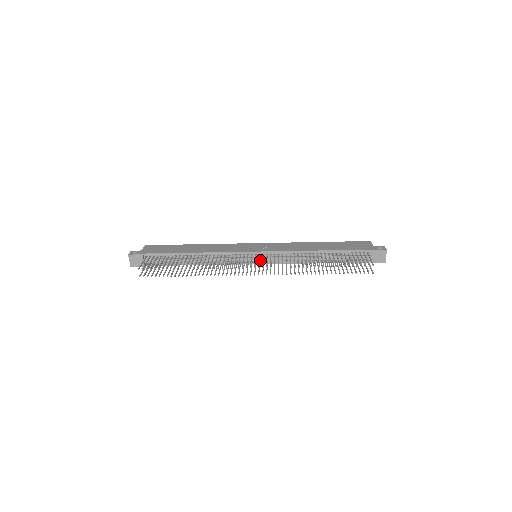
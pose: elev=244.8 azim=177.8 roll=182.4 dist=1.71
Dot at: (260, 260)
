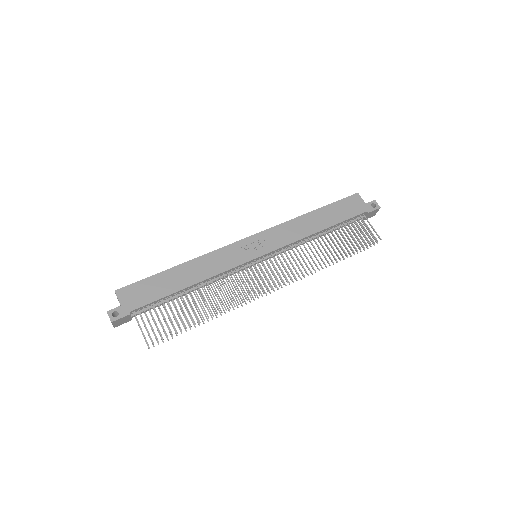
Dot at: (262, 260)
